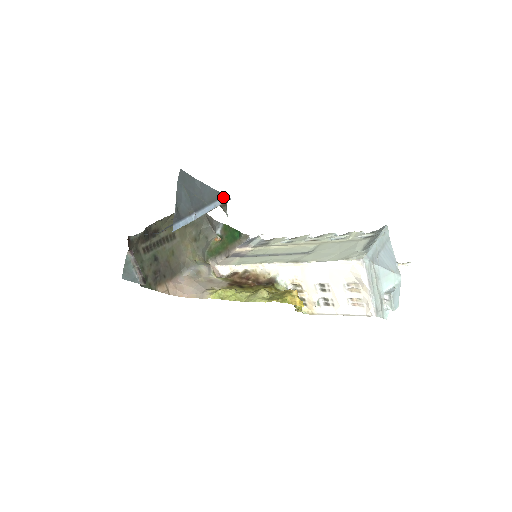
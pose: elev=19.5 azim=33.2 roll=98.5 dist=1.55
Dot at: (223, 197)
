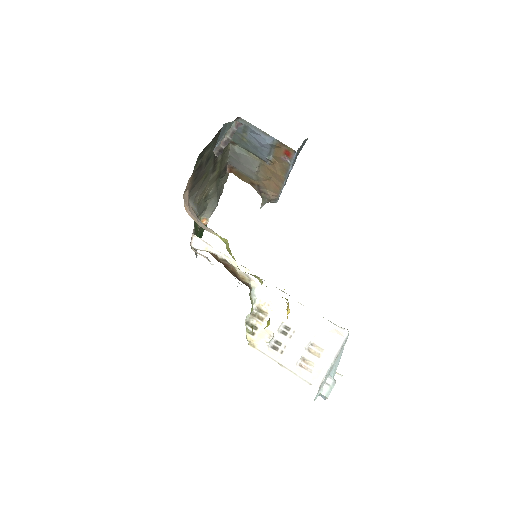
Dot at: occluded
